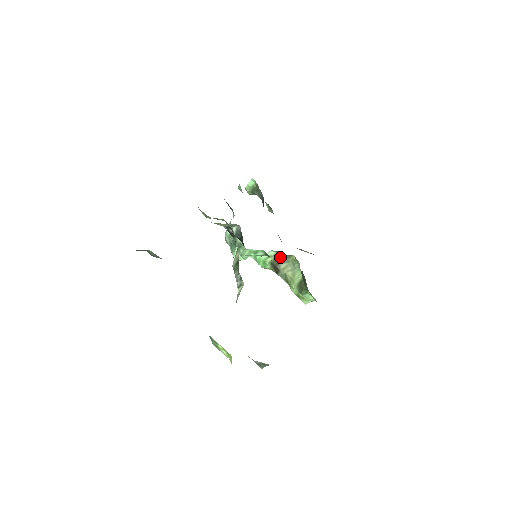
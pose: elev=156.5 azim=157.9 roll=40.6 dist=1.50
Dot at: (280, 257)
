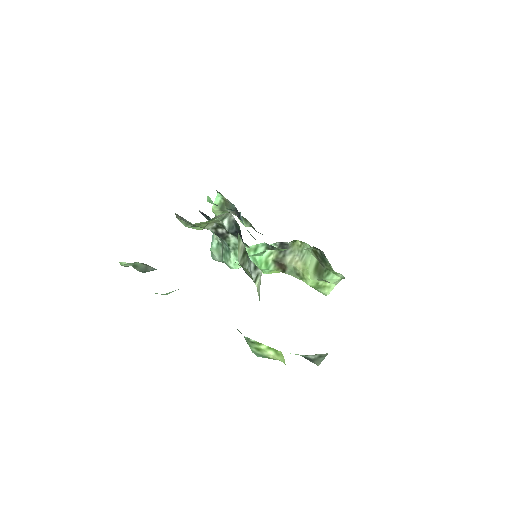
Dot at: occluded
